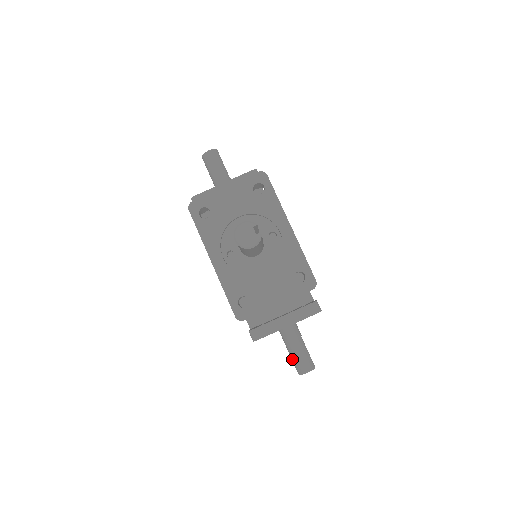
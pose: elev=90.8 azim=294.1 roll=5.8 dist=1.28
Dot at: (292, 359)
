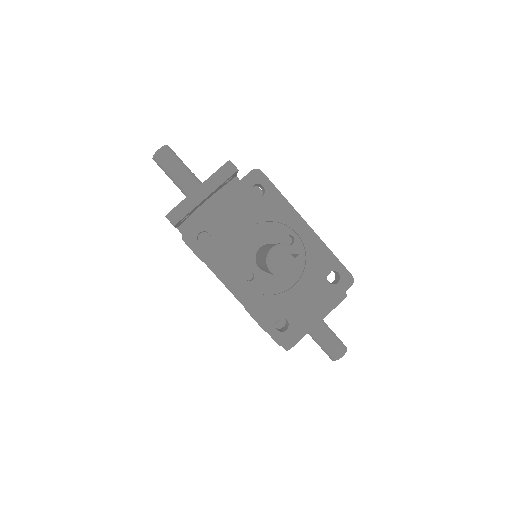
Dot at: (322, 348)
